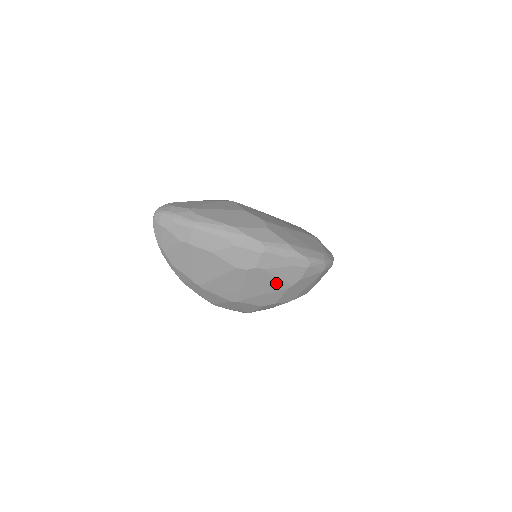
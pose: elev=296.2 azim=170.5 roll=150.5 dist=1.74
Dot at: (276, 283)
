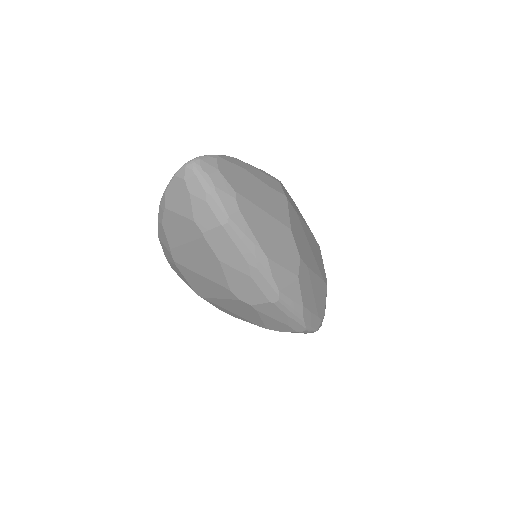
Dot at: (255, 319)
